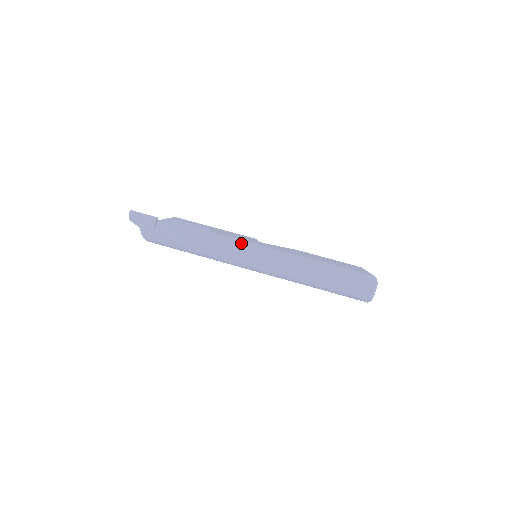
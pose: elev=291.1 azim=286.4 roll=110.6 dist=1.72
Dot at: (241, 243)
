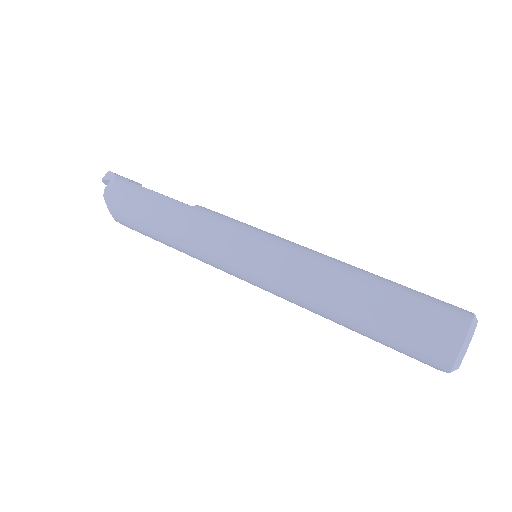
Dot at: (245, 223)
